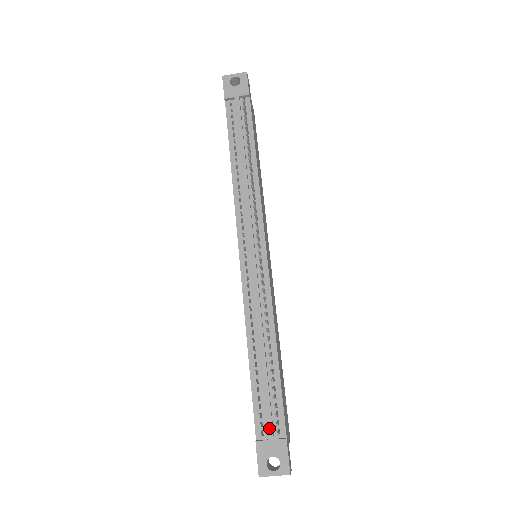
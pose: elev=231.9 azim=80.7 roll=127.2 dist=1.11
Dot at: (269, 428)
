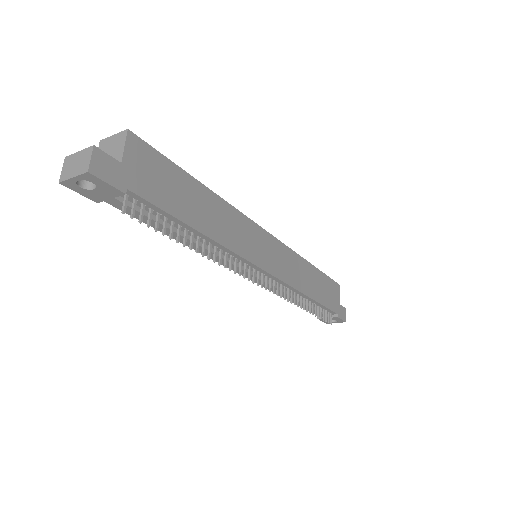
Dot at: occluded
